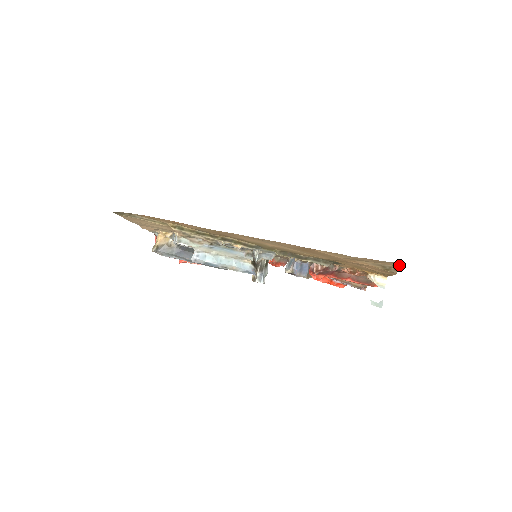
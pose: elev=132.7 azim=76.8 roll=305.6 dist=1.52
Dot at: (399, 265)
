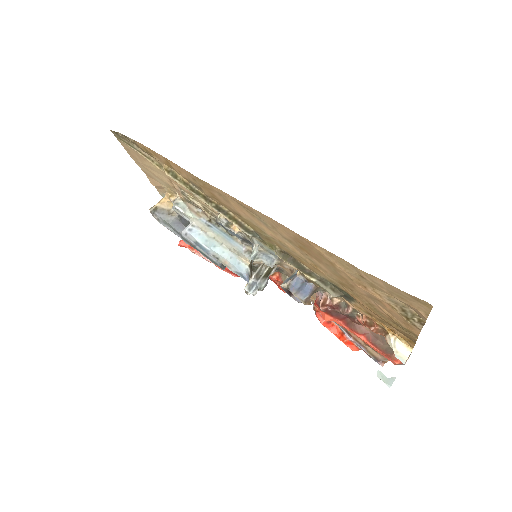
Dot at: (424, 309)
